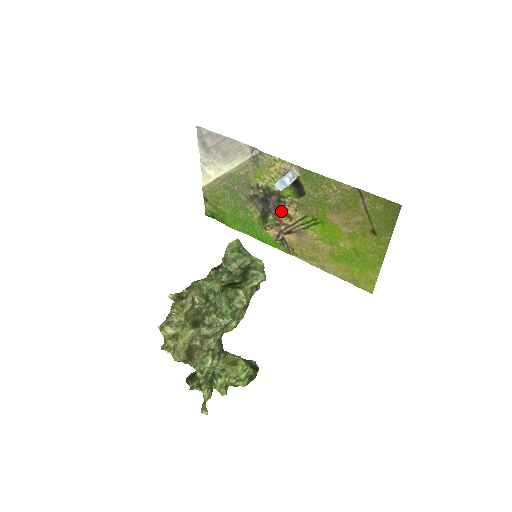
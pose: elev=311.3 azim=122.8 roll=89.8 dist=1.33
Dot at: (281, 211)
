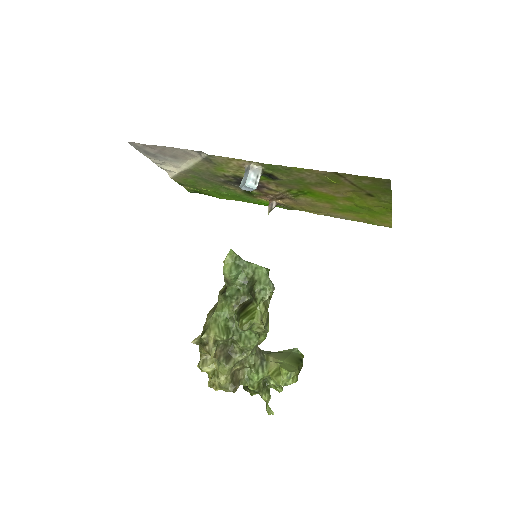
Dot at: (262, 187)
